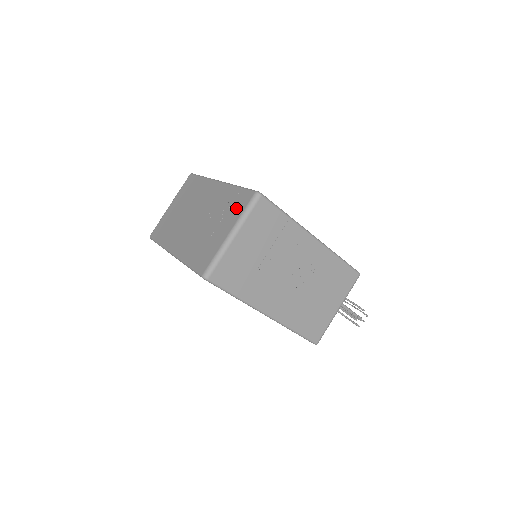
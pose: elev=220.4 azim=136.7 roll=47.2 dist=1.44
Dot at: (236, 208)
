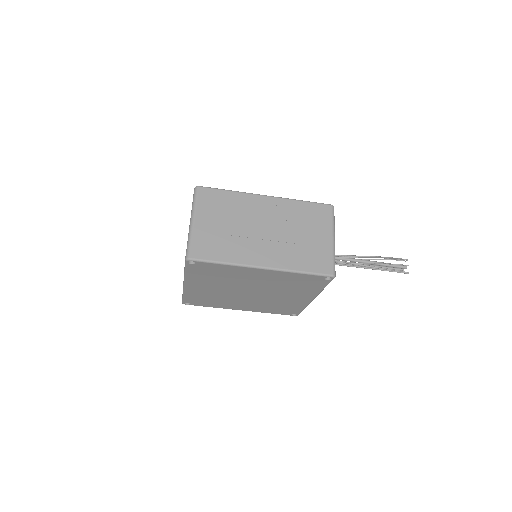
Dot at: occluded
